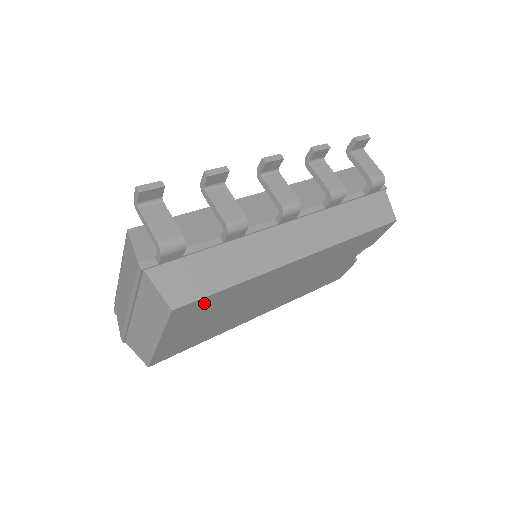
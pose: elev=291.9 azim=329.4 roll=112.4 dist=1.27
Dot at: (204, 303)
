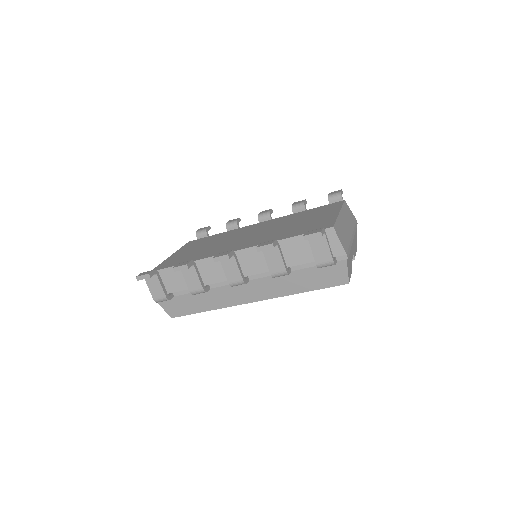
Dot at: occluded
